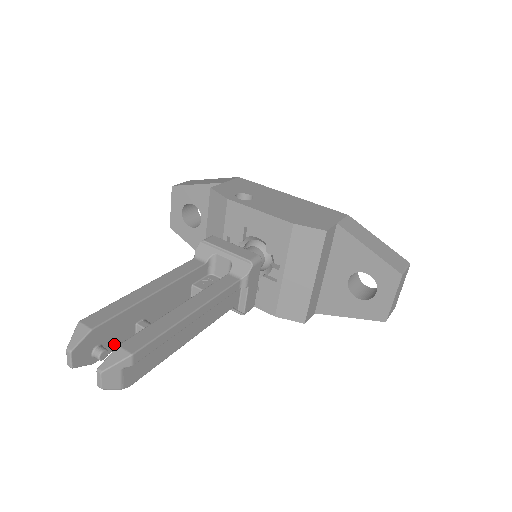
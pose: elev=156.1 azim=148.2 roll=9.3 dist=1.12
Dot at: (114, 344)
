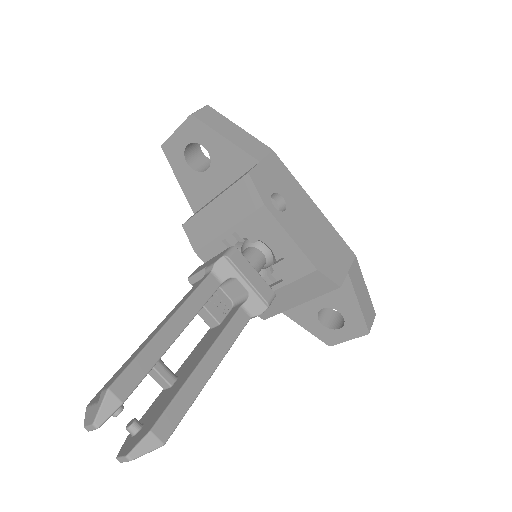
Dot at: occluded
